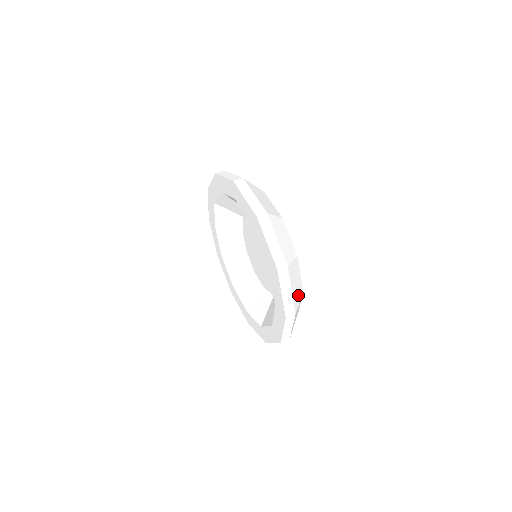
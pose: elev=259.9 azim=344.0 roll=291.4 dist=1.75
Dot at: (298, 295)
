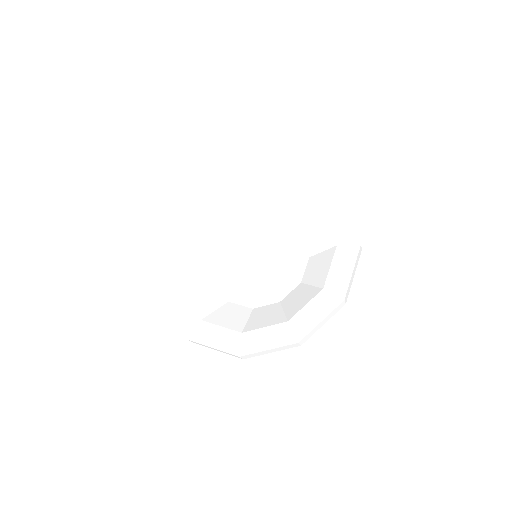
Dot at: occluded
